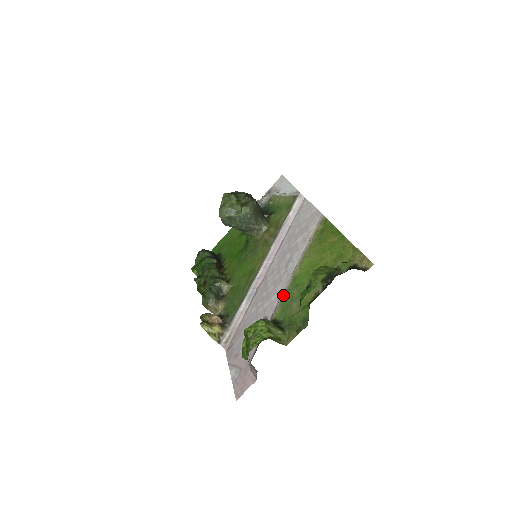
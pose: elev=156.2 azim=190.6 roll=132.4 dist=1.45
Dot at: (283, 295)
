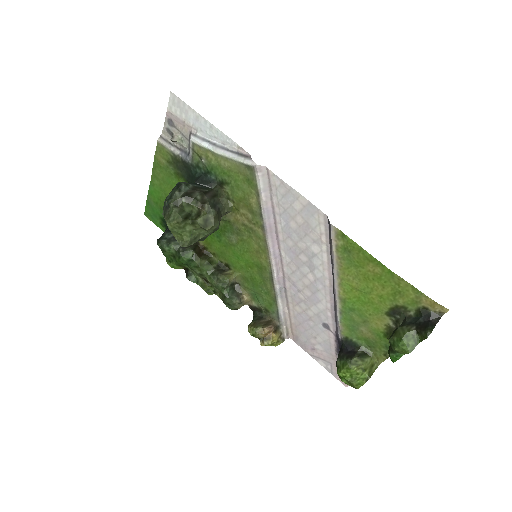
Dot at: (340, 316)
